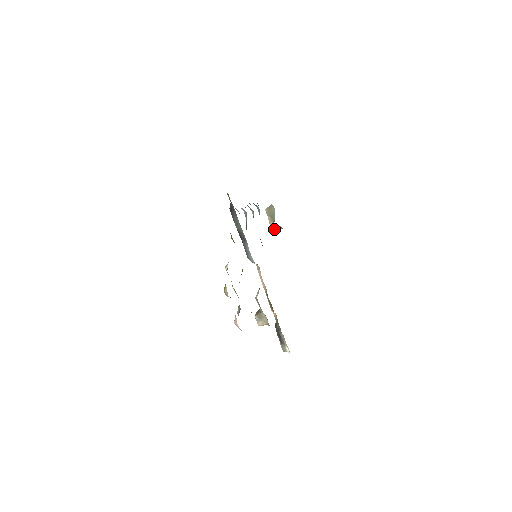
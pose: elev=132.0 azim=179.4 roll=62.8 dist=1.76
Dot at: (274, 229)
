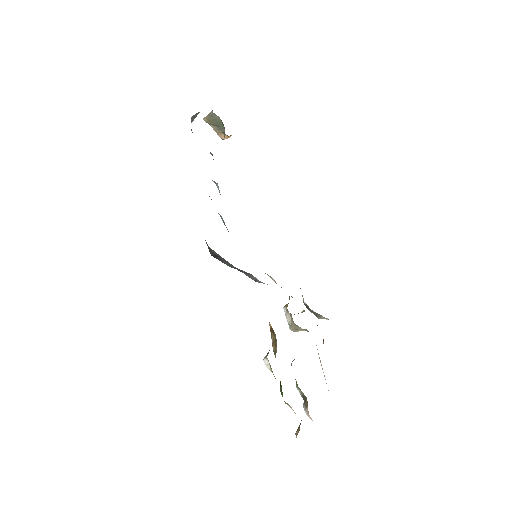
Dot at: (226, 138)
